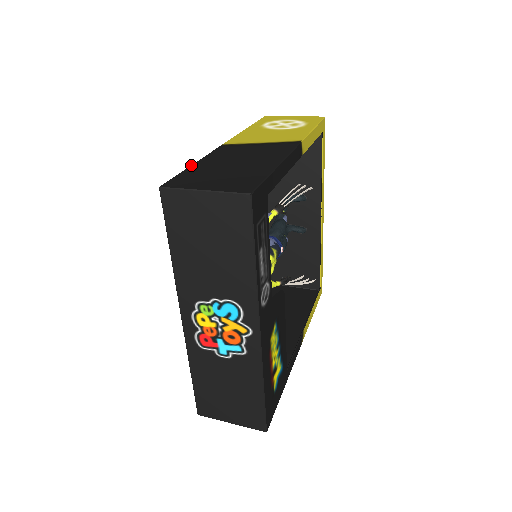
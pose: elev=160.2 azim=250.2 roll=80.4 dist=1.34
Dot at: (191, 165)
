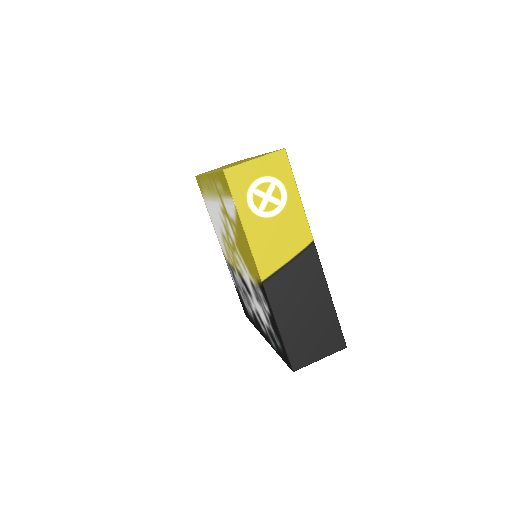
Dot at: (280, 333)
